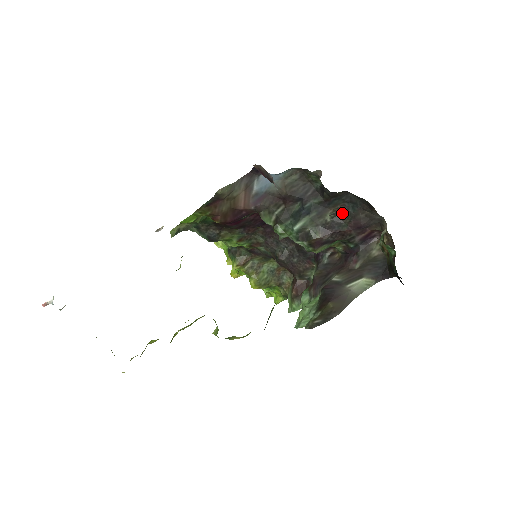
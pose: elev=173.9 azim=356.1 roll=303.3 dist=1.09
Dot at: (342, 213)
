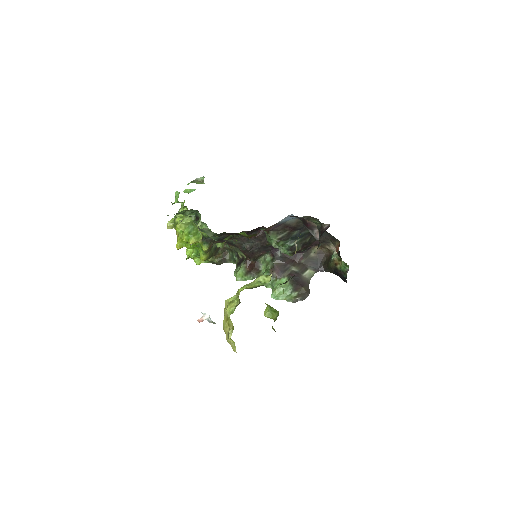
Dot at: (313, 237)
